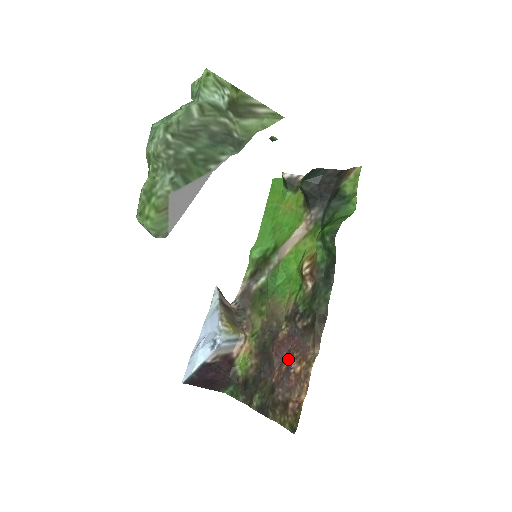
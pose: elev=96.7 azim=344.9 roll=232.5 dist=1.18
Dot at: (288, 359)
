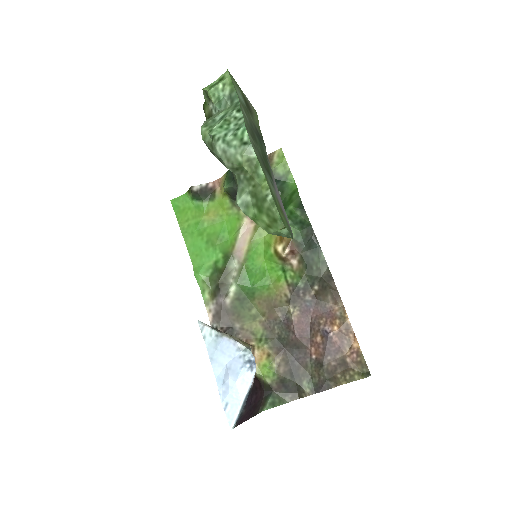
Dot at: (318, 330)
